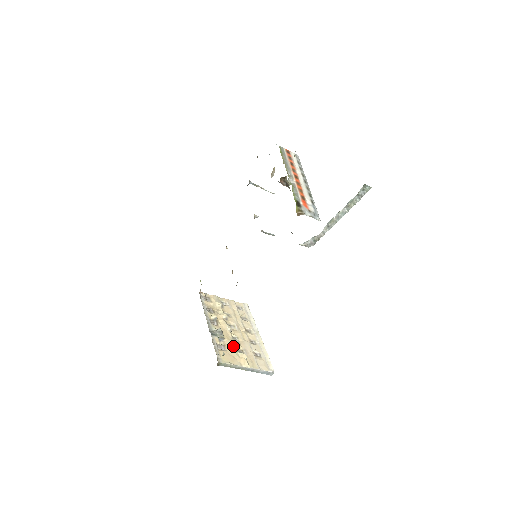
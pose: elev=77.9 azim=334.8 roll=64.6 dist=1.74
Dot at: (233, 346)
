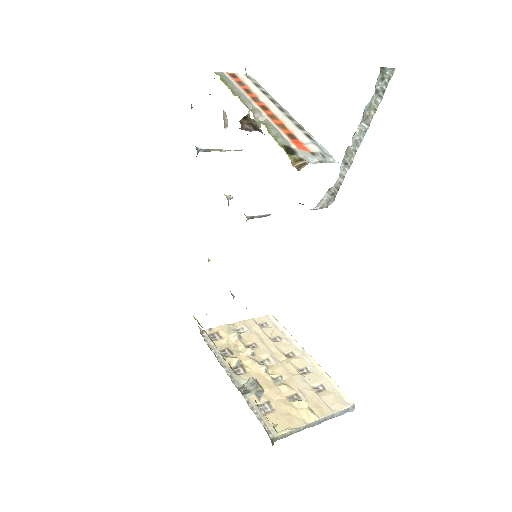
Dot at: (280, 395)
